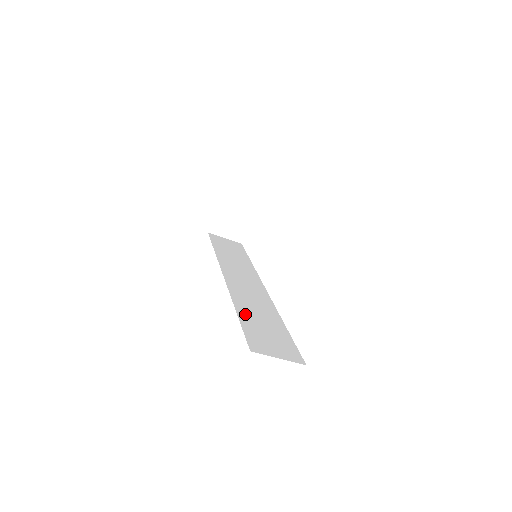
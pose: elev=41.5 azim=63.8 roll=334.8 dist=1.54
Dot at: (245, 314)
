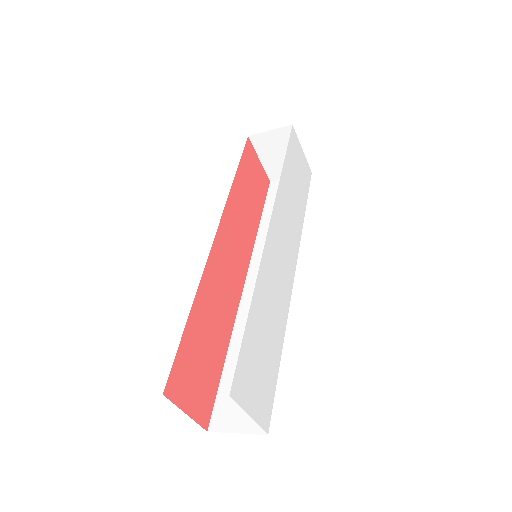
Dot at: (235, 356)
